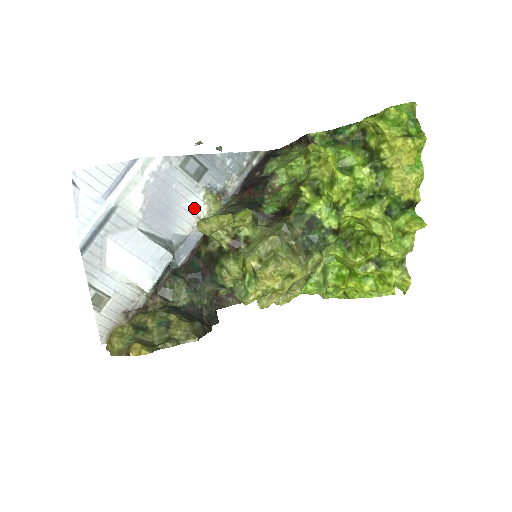
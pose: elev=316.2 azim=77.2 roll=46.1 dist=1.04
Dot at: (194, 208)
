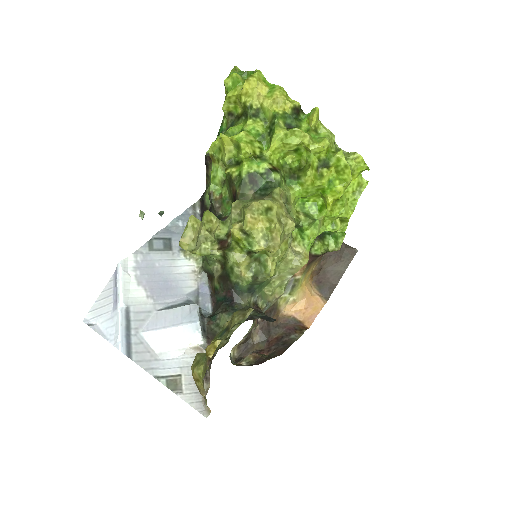
Dot at: (185, 268)
